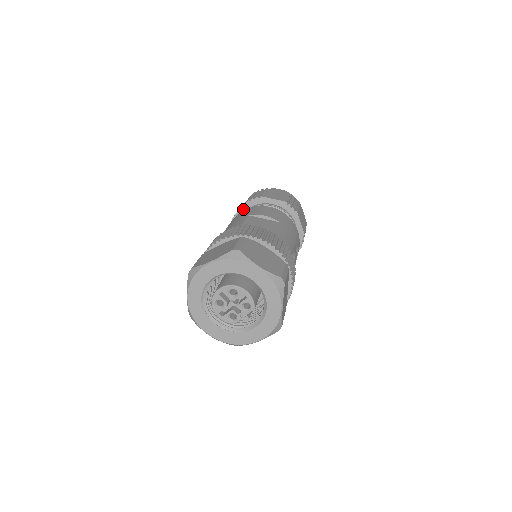
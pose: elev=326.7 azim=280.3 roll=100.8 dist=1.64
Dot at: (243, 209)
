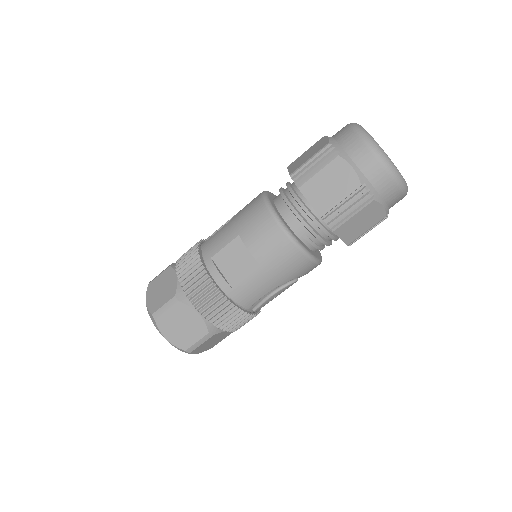
Dot at: occluded
